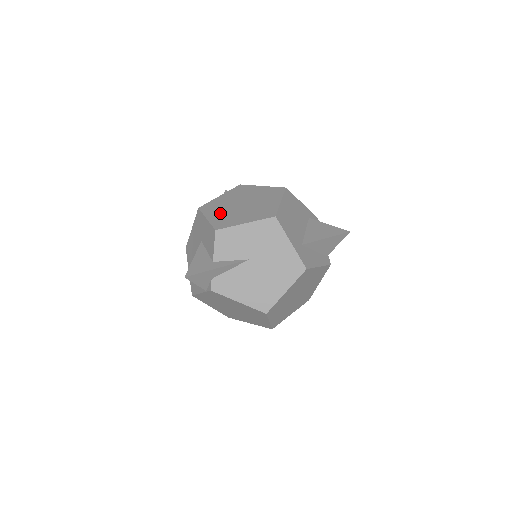
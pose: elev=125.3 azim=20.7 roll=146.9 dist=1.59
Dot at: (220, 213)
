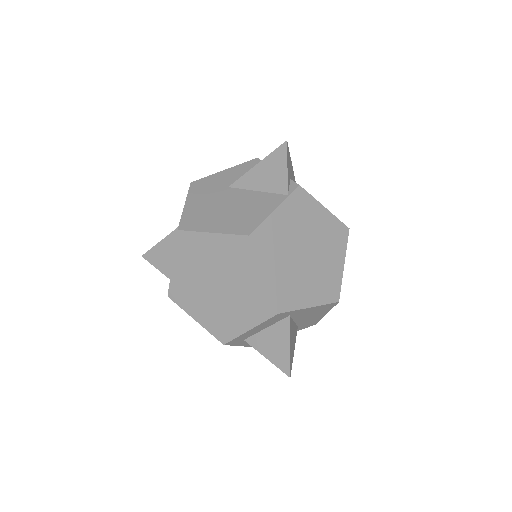
Dot at: occluded
